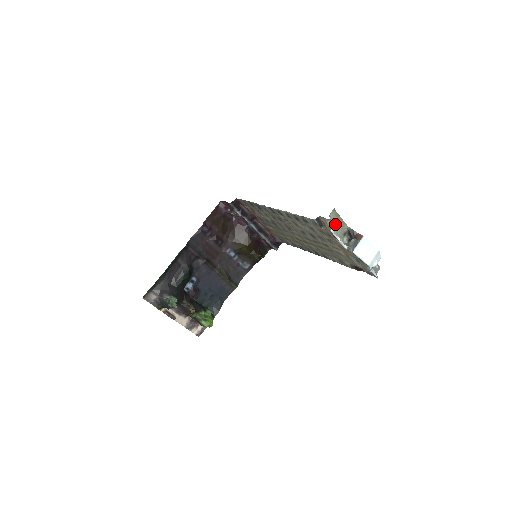
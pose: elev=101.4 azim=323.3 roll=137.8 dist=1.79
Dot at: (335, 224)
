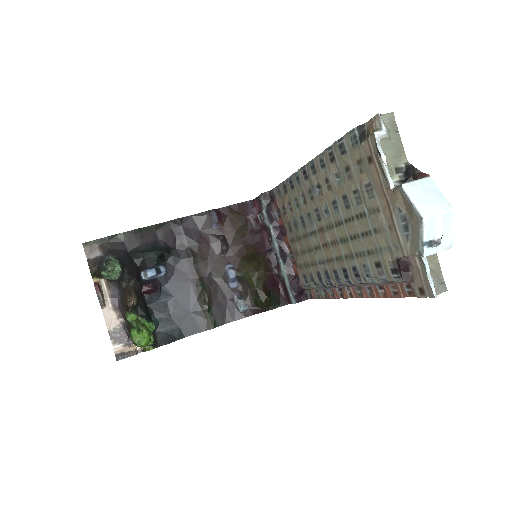
Dot at: (386, 133)
